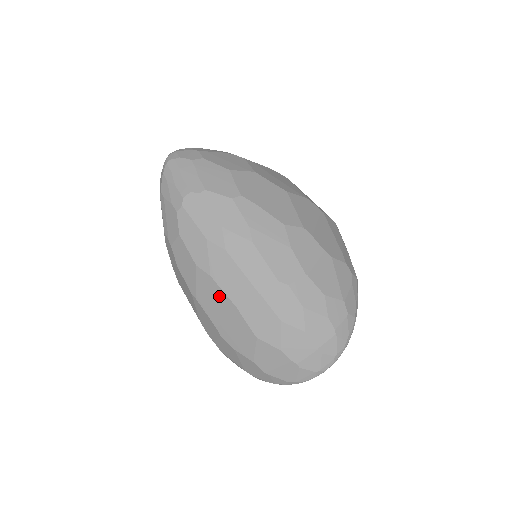
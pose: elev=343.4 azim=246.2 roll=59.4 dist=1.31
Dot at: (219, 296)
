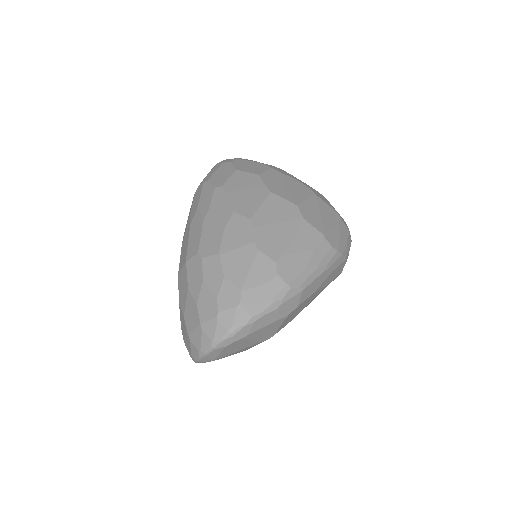
Dot at: occluded
